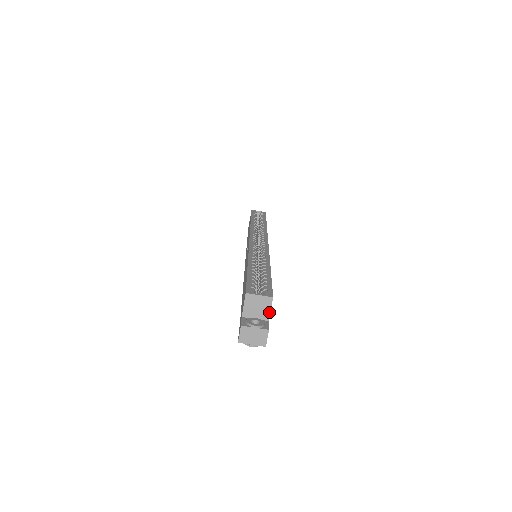
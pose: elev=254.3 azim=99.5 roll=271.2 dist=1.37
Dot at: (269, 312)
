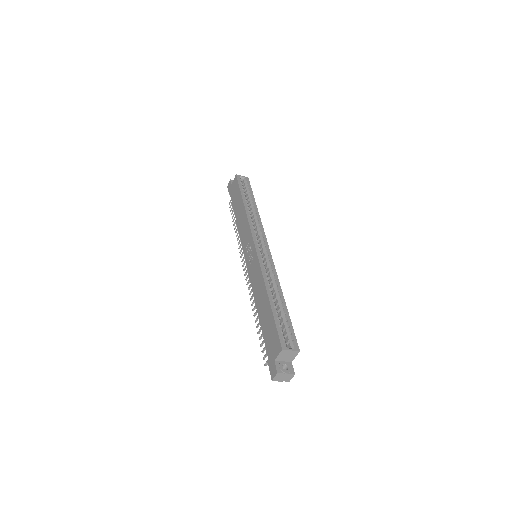
Dot at: (294, 358)
